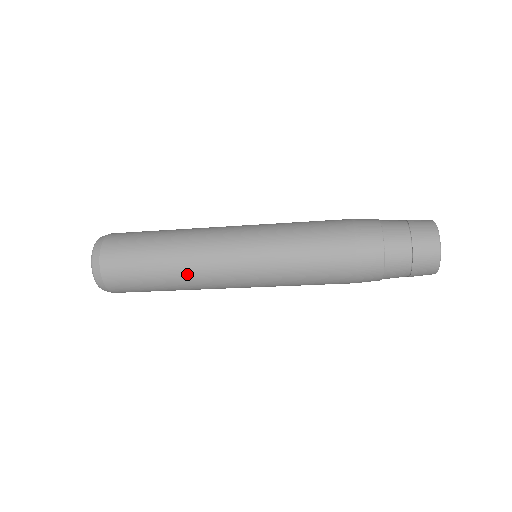
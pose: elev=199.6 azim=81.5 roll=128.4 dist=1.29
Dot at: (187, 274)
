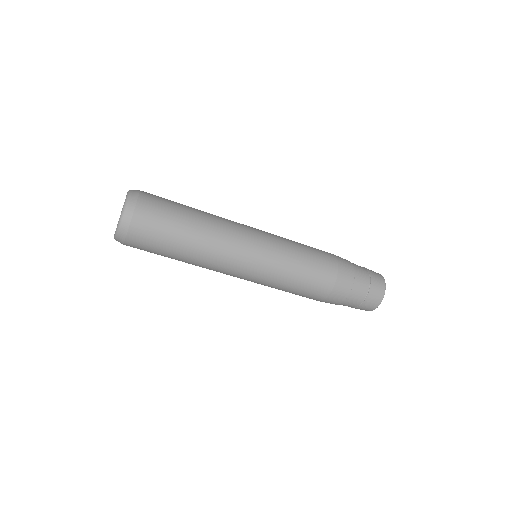
Dot at: (209, 247)
